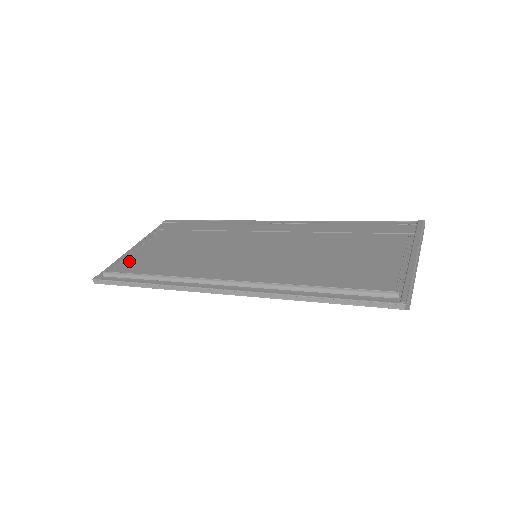
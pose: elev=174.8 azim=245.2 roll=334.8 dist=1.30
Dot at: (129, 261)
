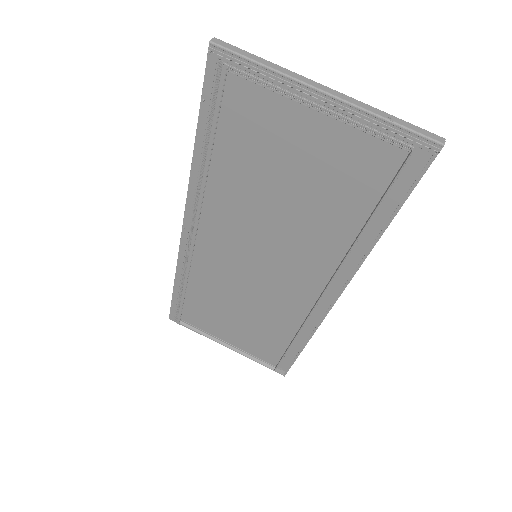
Dot at: (207, 328)
